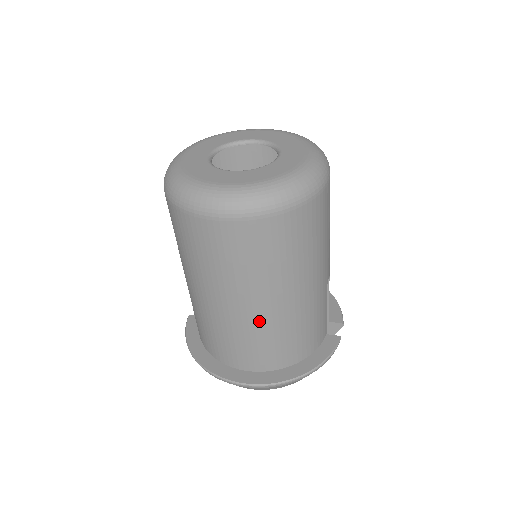
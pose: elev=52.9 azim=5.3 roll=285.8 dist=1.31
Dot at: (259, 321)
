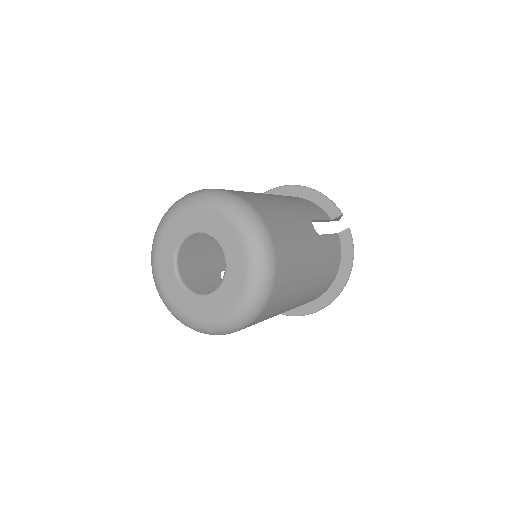
Dot at: (302, 301)
